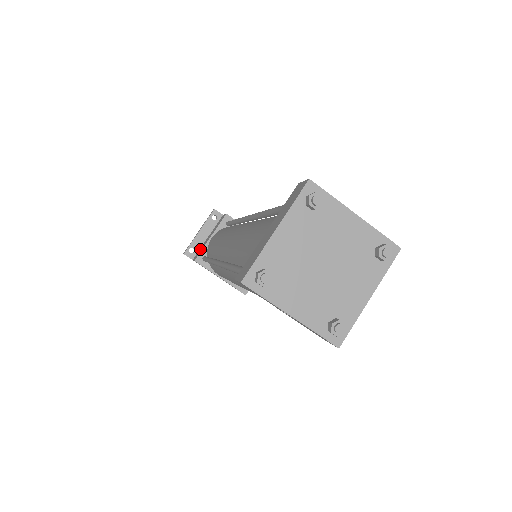
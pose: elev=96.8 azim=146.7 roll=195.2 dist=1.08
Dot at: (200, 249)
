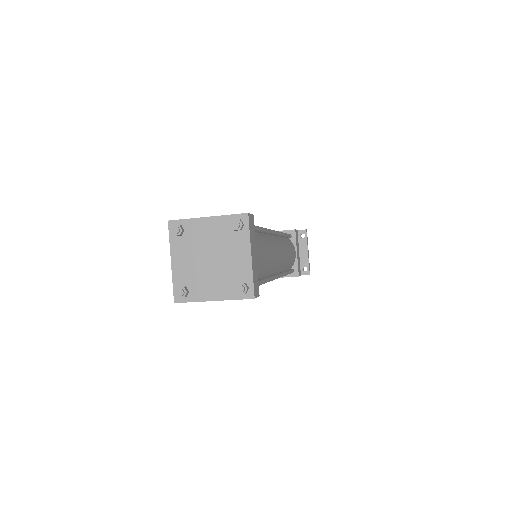
Dot at: occluded
